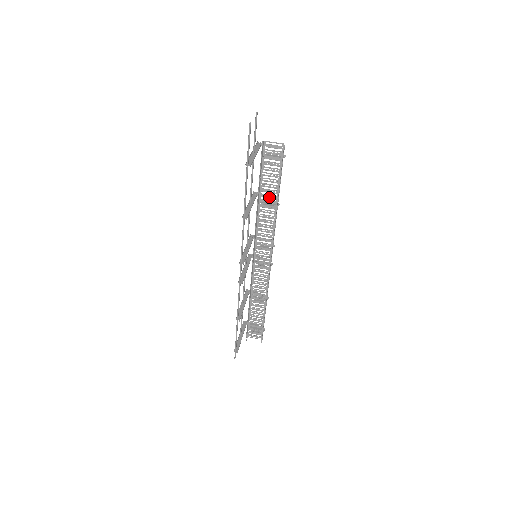
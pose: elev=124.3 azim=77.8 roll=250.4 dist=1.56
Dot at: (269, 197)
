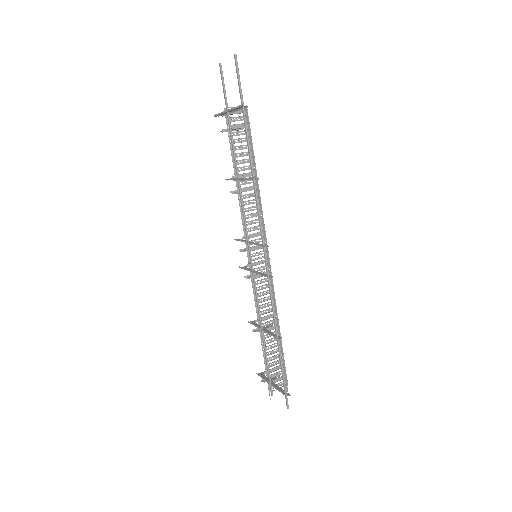
Dot at: (245, 176)
